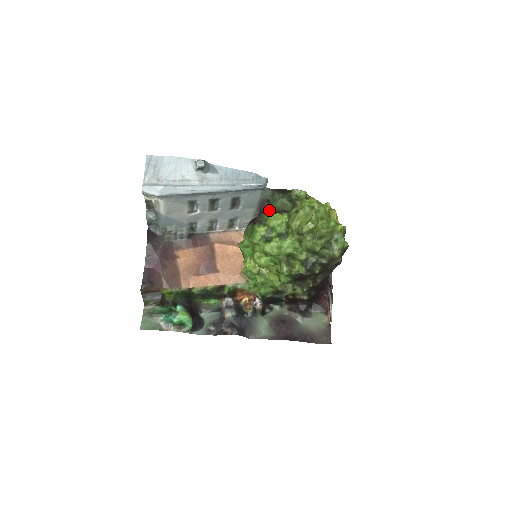
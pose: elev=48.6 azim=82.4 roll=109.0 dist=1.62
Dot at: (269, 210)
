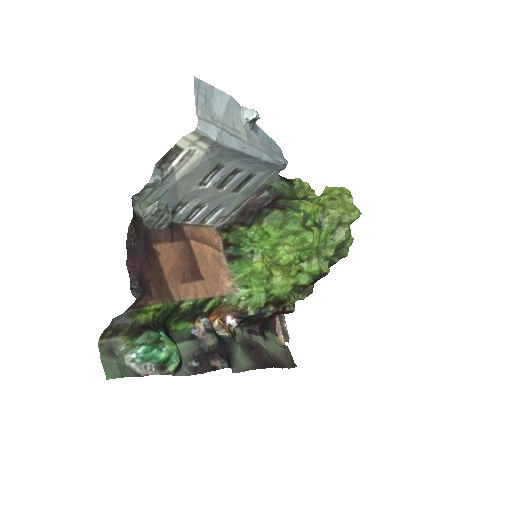
Dot at: (285, 197)
